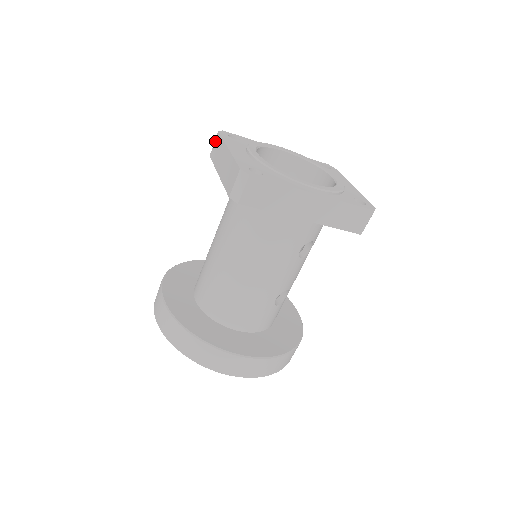
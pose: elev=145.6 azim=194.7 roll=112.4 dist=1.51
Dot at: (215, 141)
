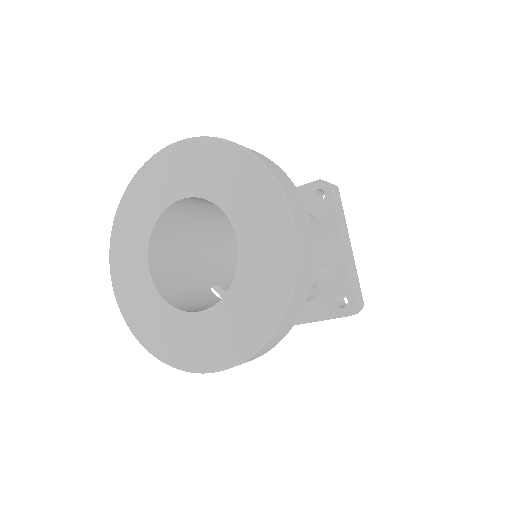
Dot at: occluded
